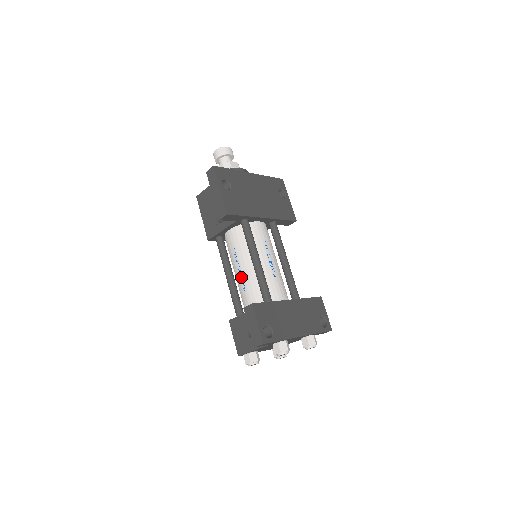
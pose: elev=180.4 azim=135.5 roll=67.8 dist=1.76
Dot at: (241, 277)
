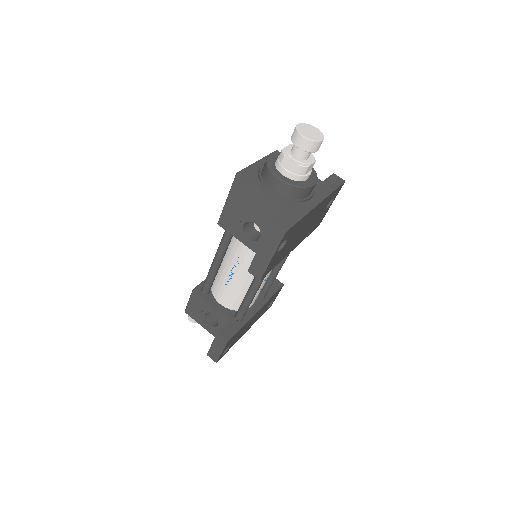
Dot at: (229, 279)
